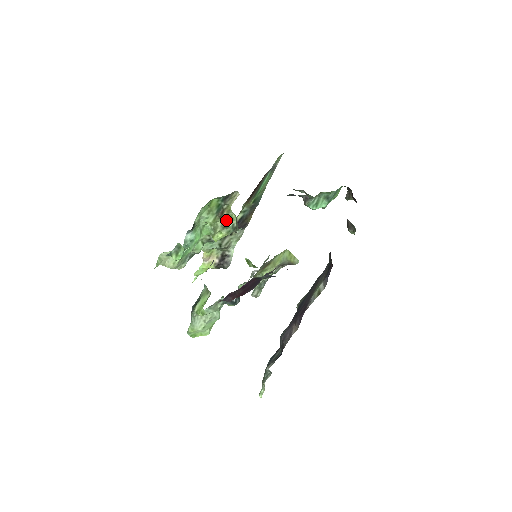
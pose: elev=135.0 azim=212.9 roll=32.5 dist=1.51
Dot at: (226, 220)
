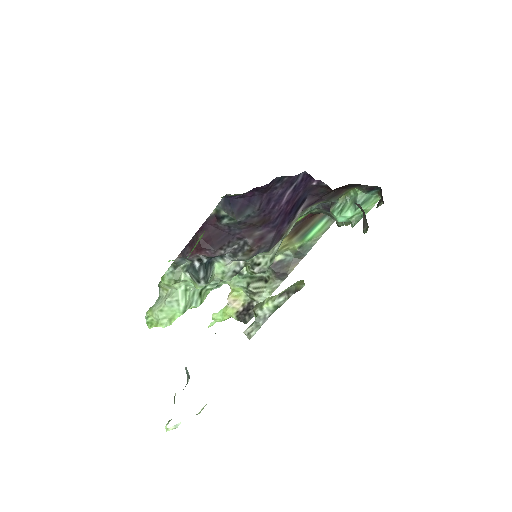
Dot at: occluded
